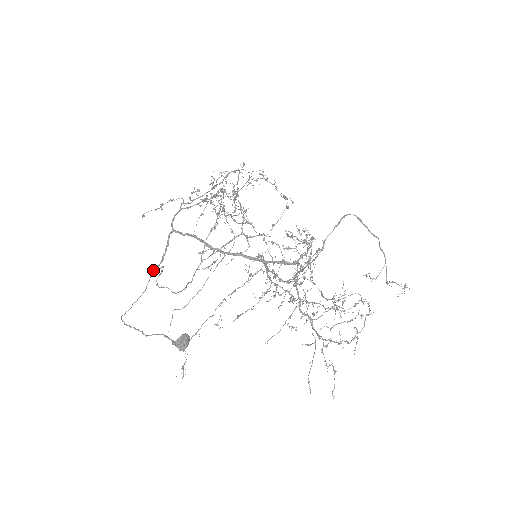
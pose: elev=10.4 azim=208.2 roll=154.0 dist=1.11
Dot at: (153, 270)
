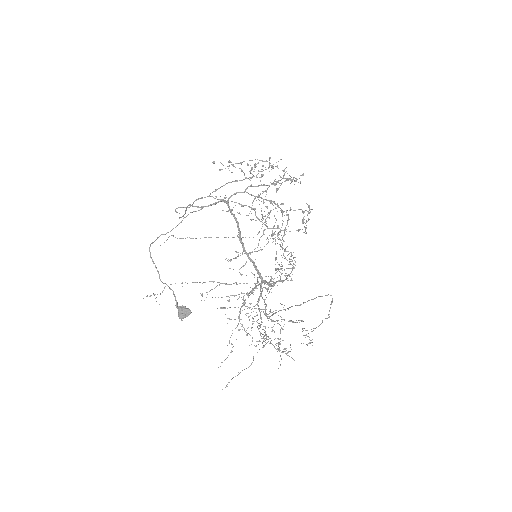
Dot at: occluded
